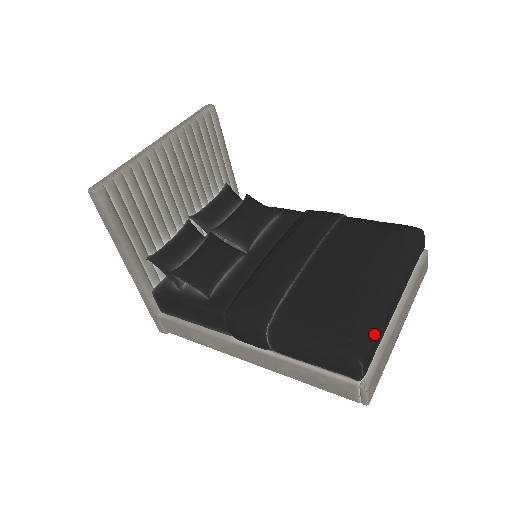
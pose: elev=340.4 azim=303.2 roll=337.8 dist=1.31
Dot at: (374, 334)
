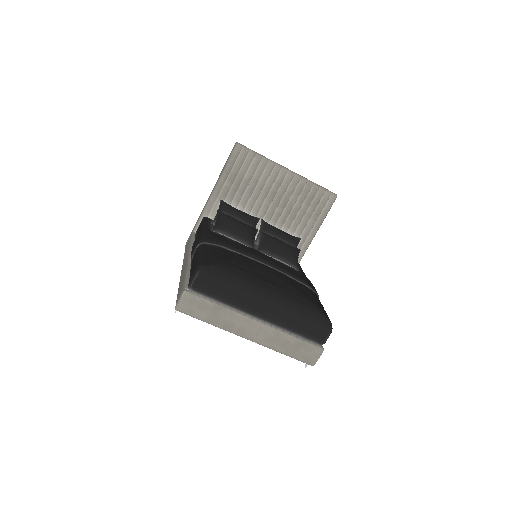
Dot at: (223, 281)
